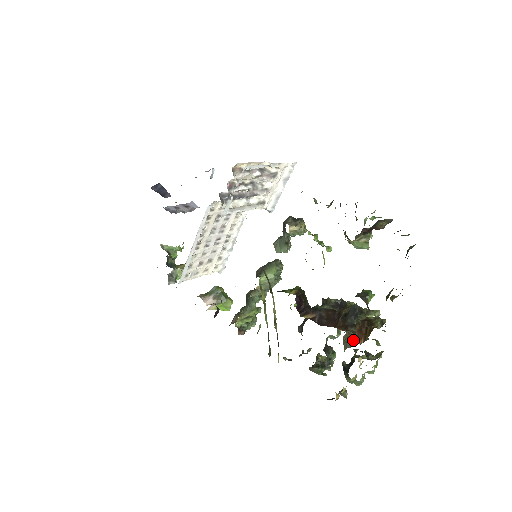
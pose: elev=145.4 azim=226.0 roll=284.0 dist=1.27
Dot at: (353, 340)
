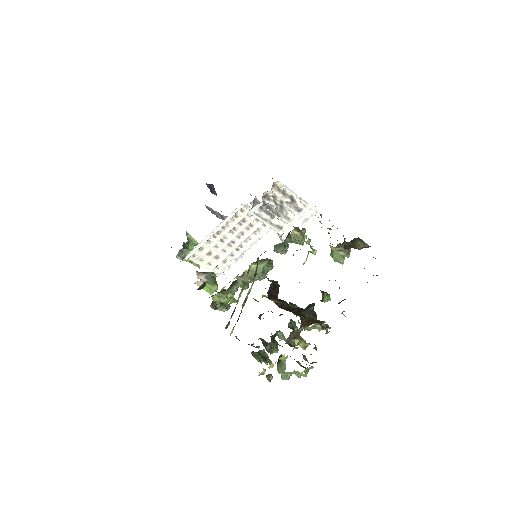
Dot at: occluded
